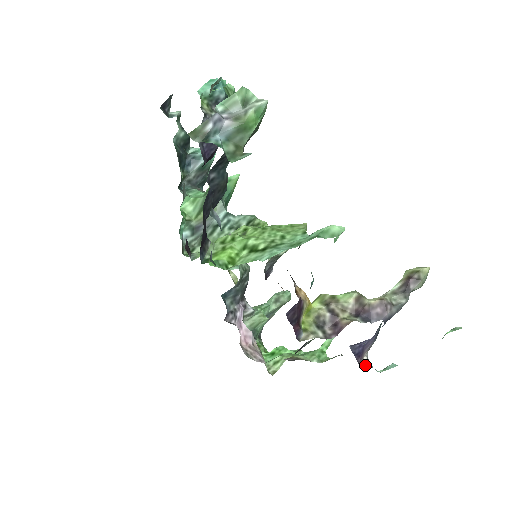
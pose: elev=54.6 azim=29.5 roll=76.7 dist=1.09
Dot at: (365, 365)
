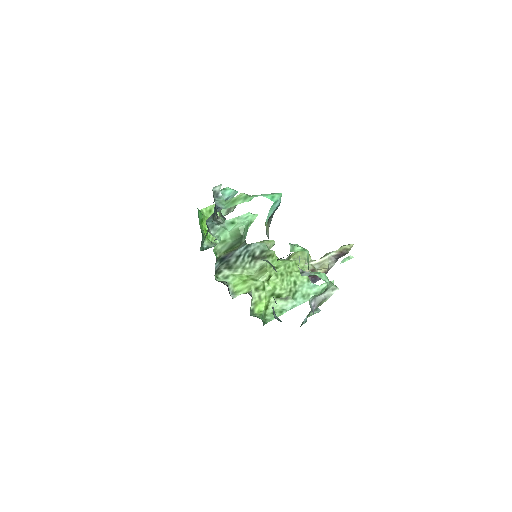
Dot at: occluded
